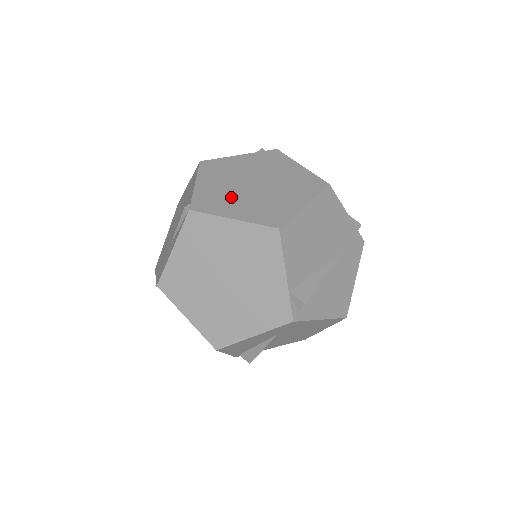
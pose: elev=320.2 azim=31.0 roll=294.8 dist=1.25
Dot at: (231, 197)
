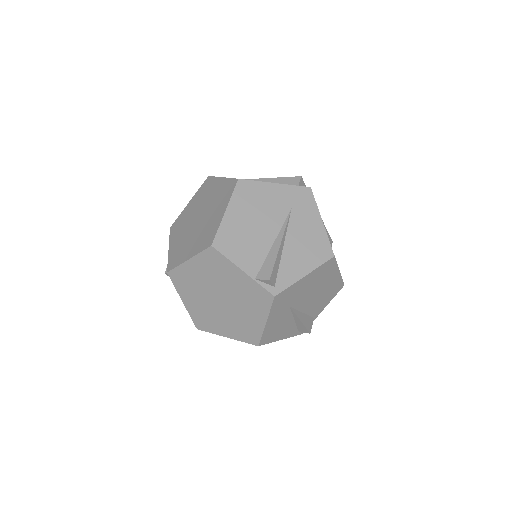
Dot at: (186, 243)
